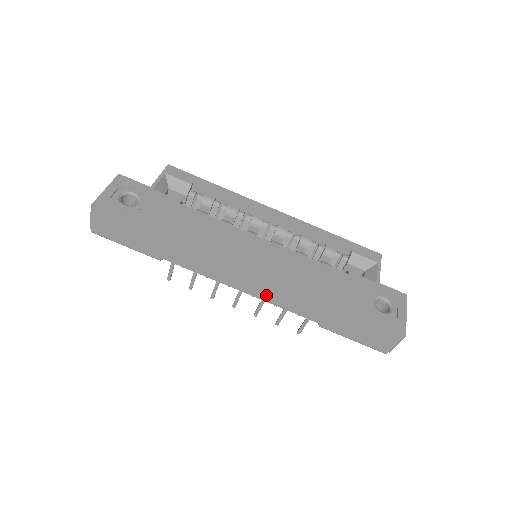
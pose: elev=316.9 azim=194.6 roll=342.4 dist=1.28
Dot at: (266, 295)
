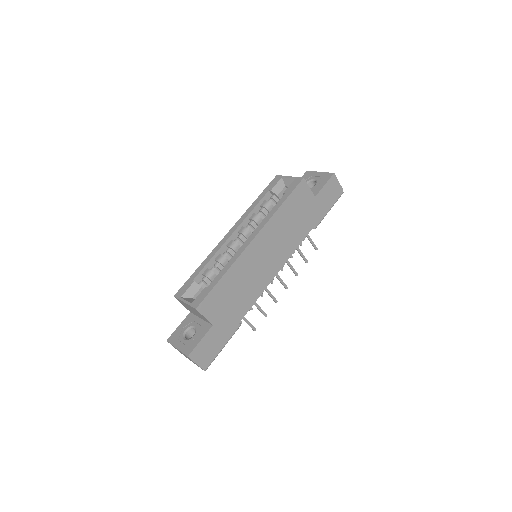
Dot at: (285, 255)
